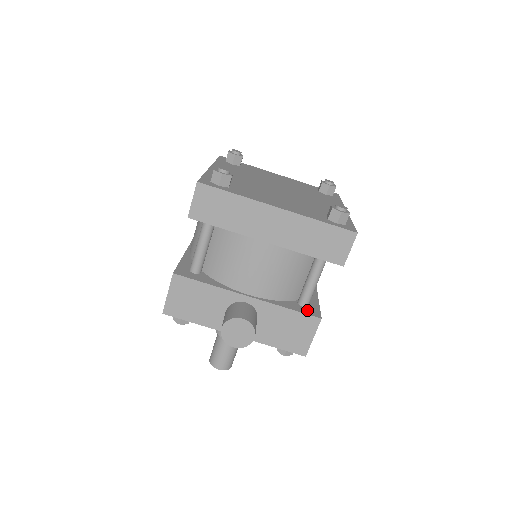
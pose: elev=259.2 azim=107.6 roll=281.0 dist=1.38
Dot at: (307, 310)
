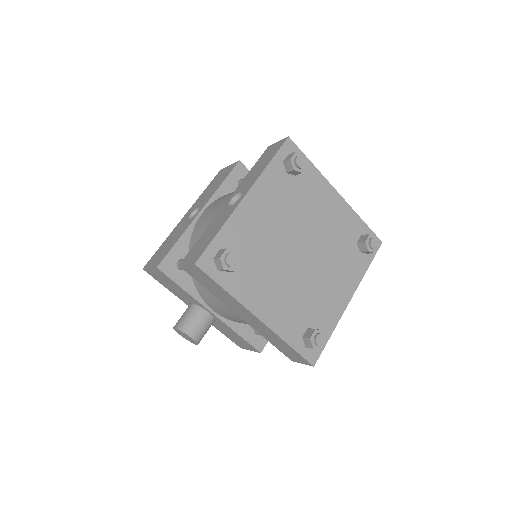
Dot at: (256, 339)
